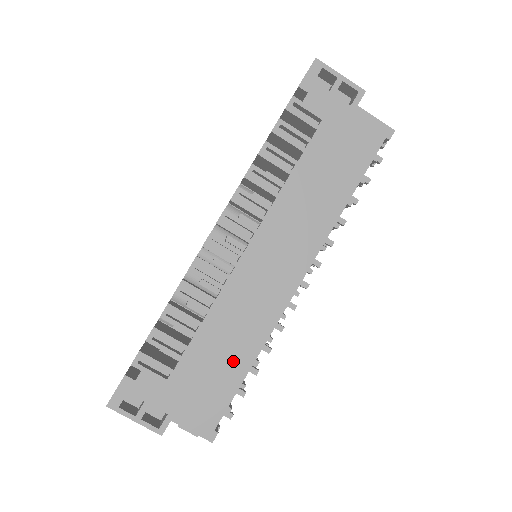
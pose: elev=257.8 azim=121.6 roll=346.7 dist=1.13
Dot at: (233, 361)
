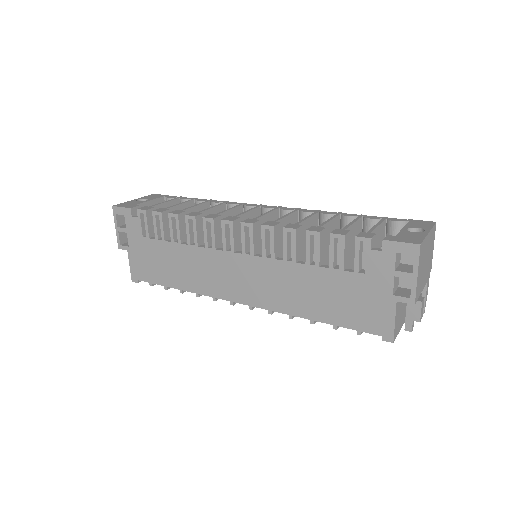
Dot at: (174, 275)
